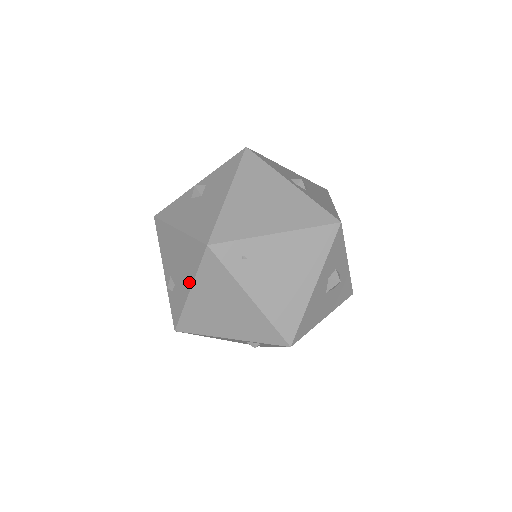
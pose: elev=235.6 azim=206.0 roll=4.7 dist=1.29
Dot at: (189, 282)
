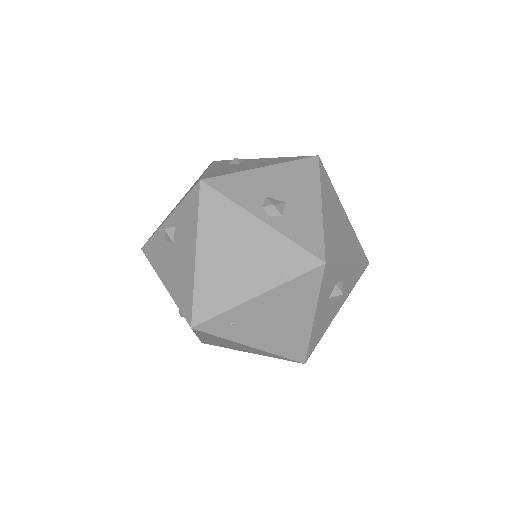
Dot at: occluded
